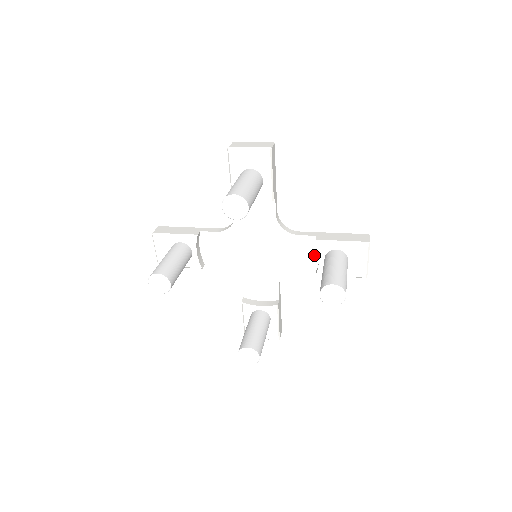
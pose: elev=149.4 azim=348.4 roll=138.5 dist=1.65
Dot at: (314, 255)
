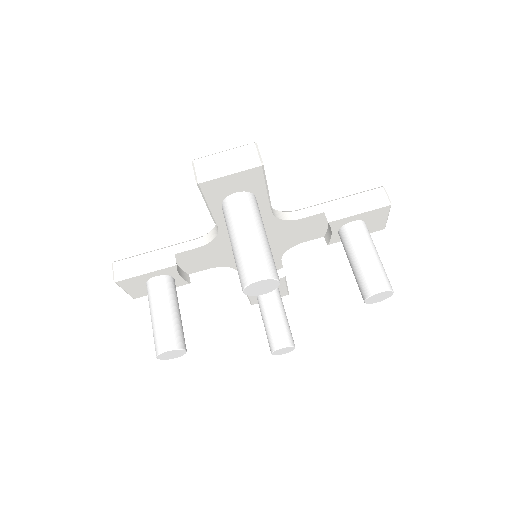
Dot at: (321, 227)
